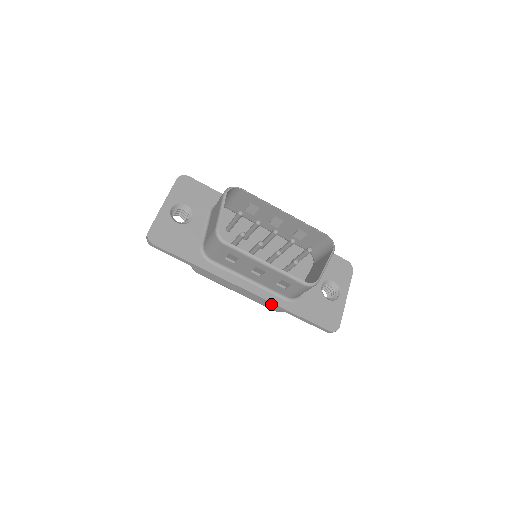
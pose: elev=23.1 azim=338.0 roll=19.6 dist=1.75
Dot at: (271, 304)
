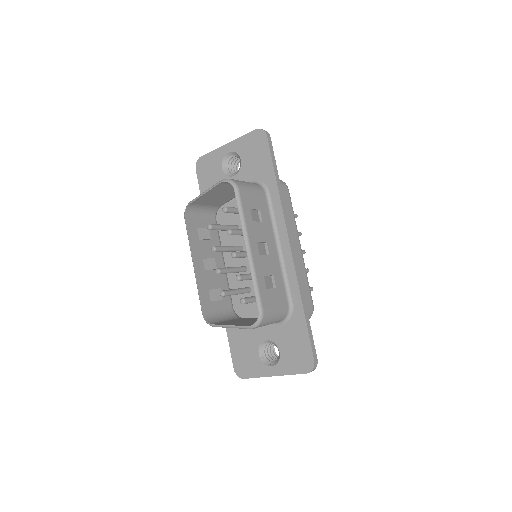
Dot at: occluded
